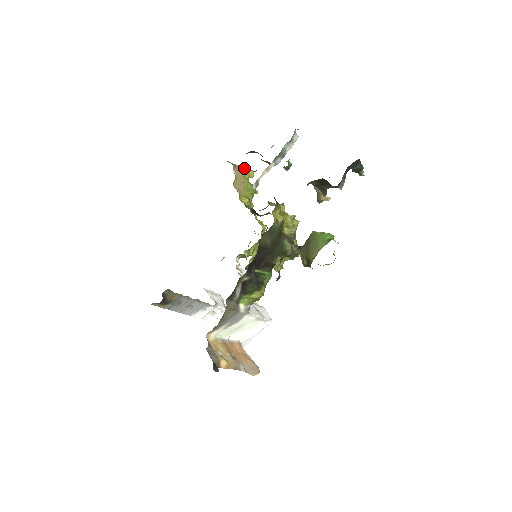
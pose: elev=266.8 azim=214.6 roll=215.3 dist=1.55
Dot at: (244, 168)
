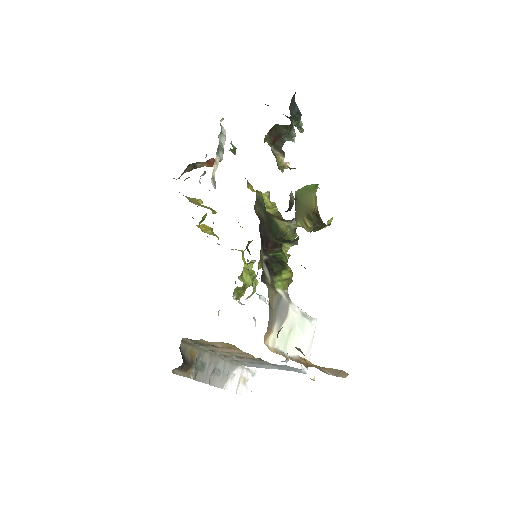
Dot at: (189, 197)
